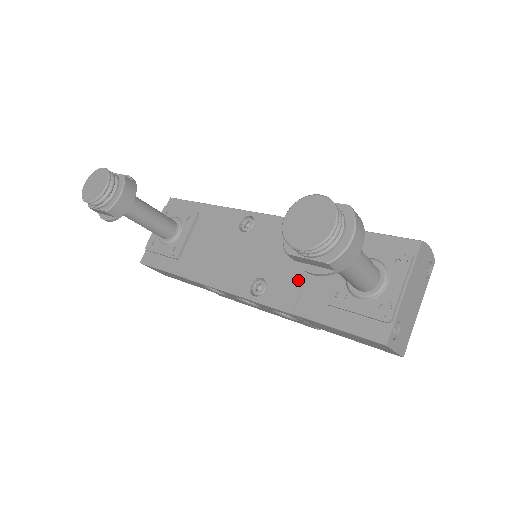
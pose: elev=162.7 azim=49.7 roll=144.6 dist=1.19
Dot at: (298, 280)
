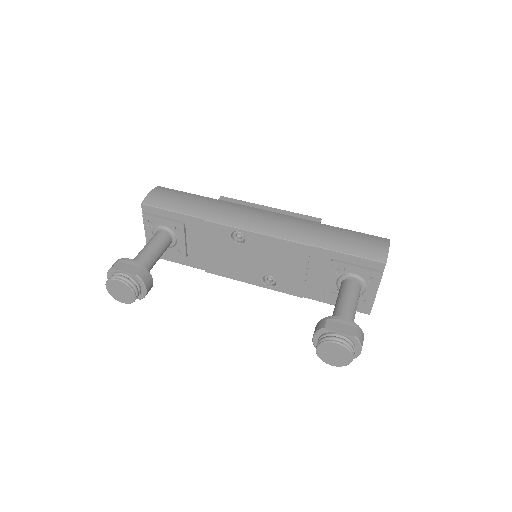
Dot at: (300, 280)
